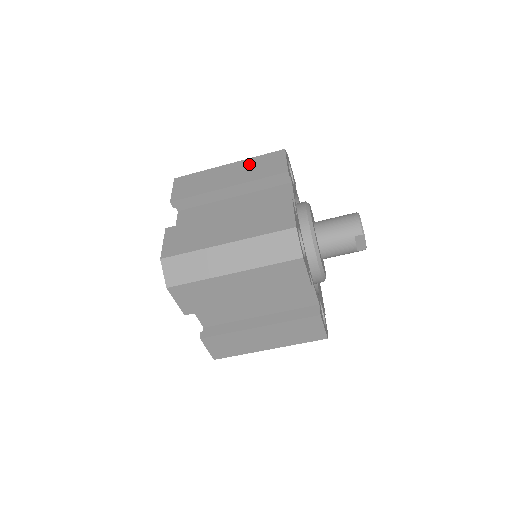
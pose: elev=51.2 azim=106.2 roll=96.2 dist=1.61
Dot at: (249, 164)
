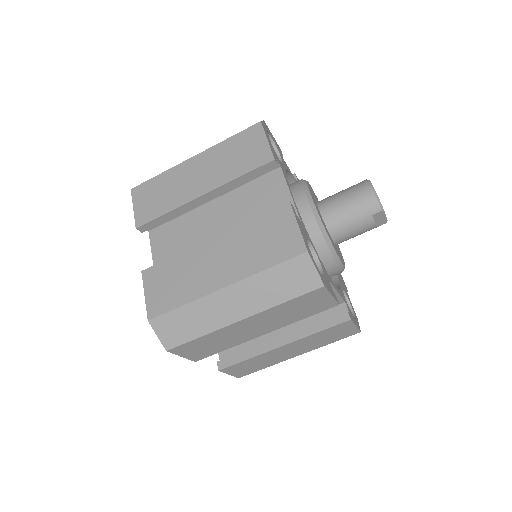
Dot at: (220, 153)
